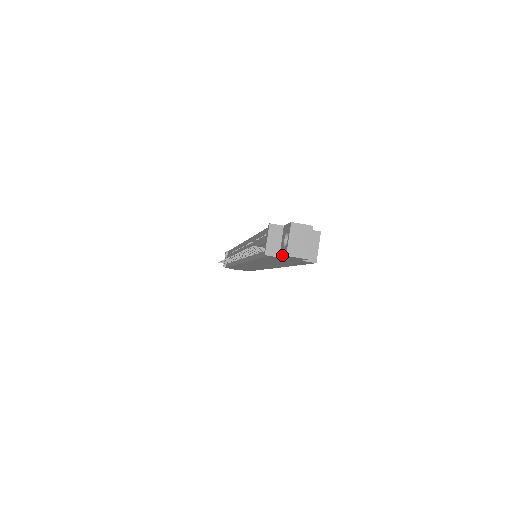
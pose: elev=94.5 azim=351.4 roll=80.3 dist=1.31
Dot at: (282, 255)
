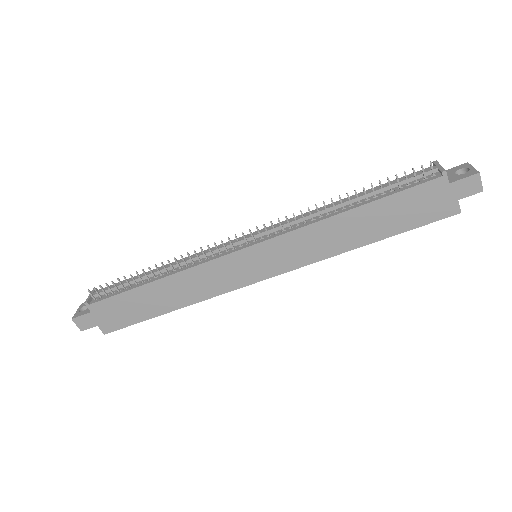
Dot at: (462, 177)
